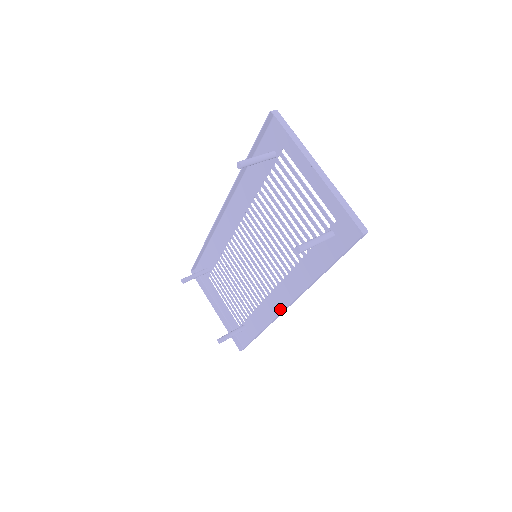
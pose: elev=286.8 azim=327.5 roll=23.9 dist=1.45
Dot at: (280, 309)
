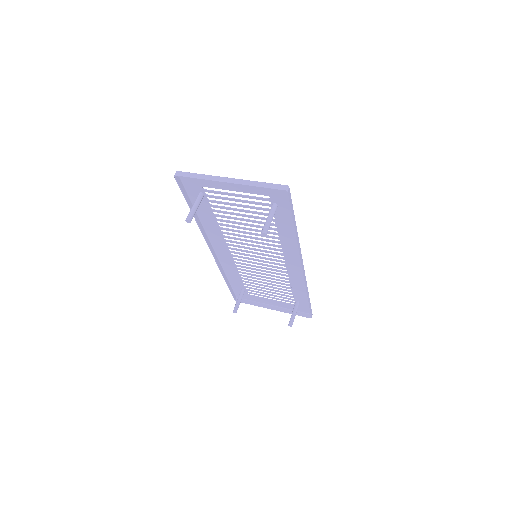
Dot at: (301, 272)
